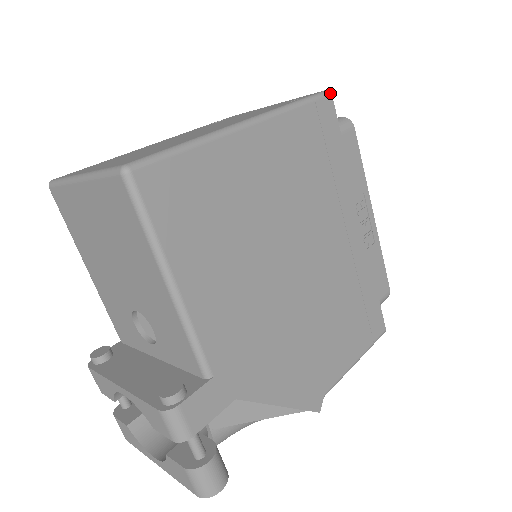
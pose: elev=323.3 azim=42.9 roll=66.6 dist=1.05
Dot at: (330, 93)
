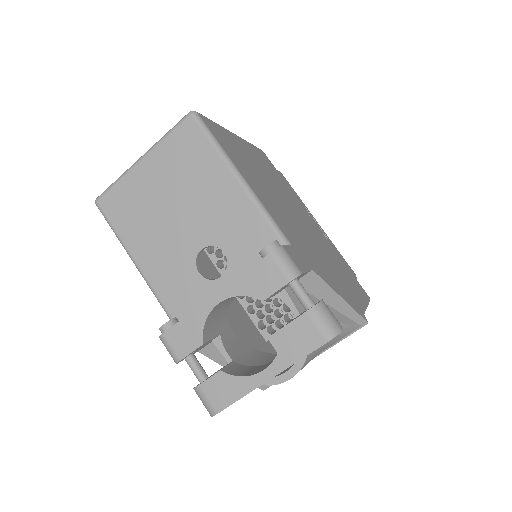
Dot at: occluded
